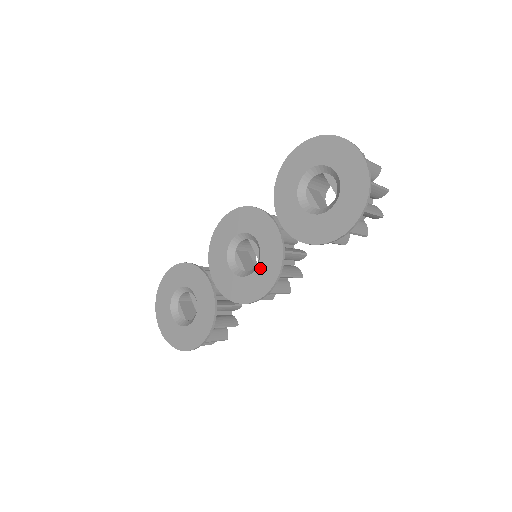
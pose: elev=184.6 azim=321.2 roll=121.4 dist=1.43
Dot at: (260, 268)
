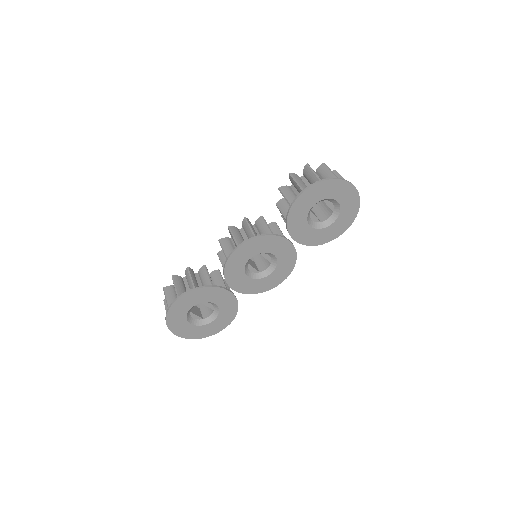
Dot at: (278, 269)
